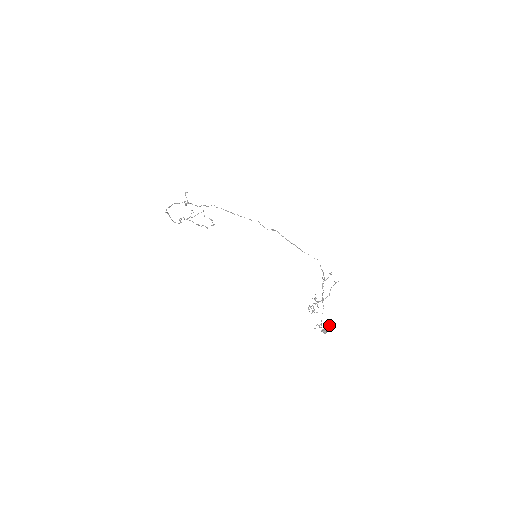
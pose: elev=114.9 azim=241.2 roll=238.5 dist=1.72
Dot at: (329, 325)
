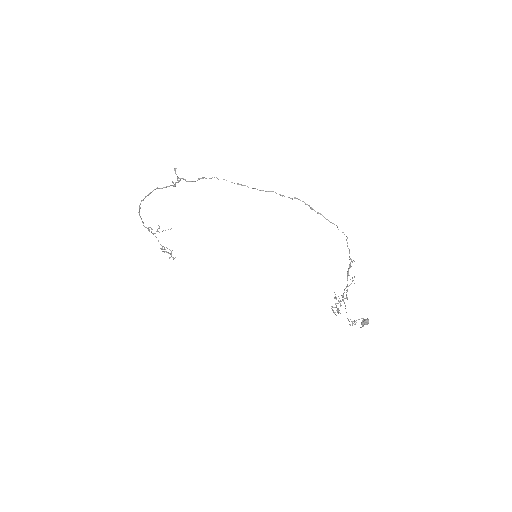
Dot at: occluded
